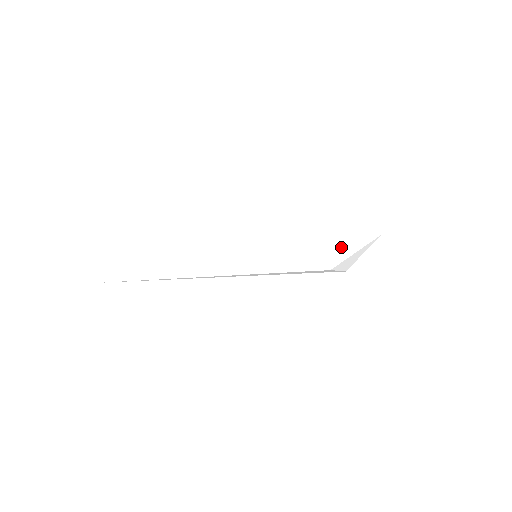
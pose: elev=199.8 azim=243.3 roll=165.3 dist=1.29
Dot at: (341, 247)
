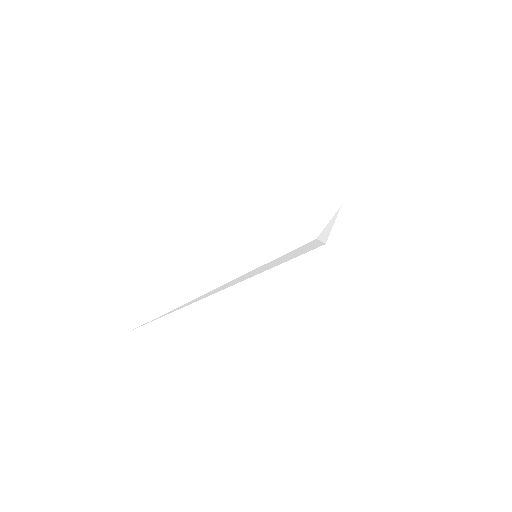
Dot at: (318, 221)
